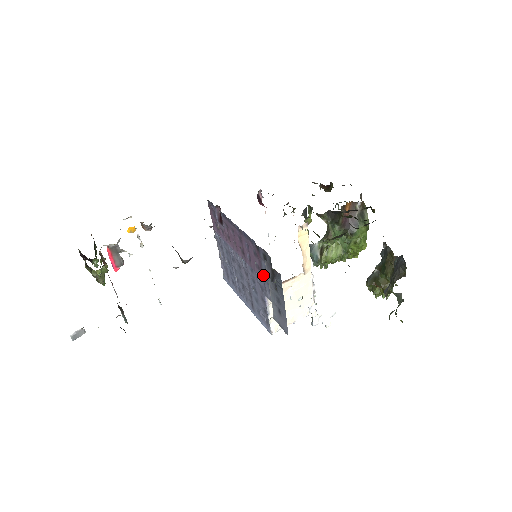
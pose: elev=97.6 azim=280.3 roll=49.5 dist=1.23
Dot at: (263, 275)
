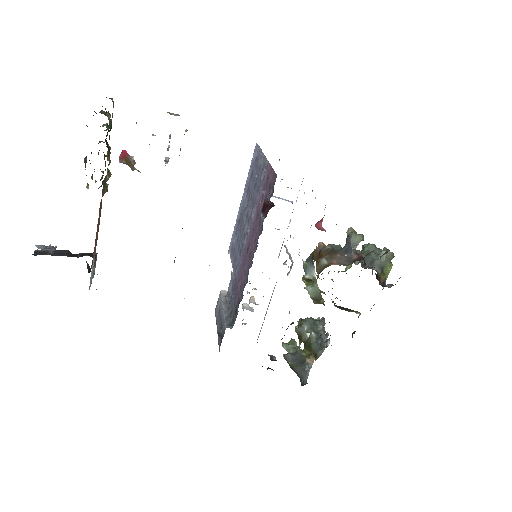
Dot at: (235, 290)
